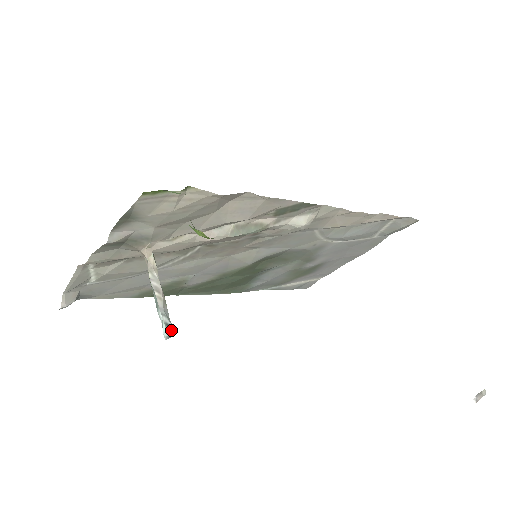
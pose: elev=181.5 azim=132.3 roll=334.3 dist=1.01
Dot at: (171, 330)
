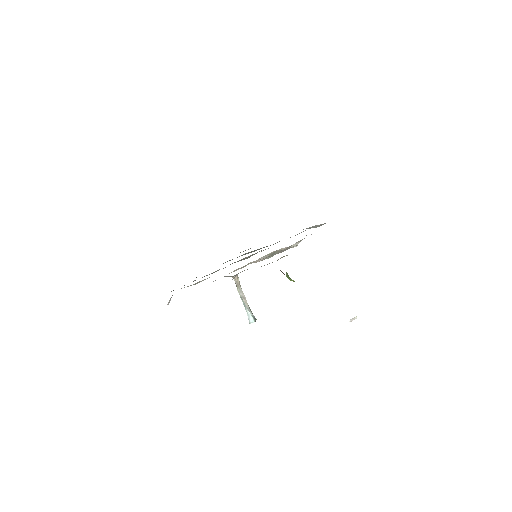
Dot at: (256, 319)
